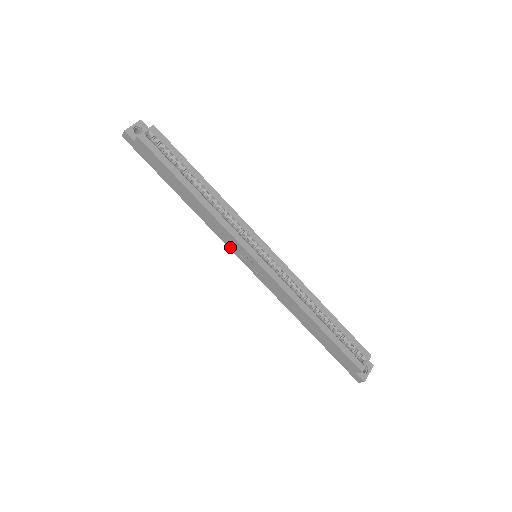
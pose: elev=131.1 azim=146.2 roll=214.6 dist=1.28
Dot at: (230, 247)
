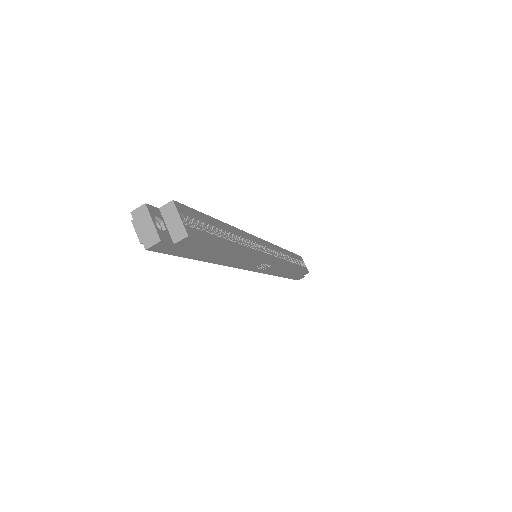
Dot at: (246, 268)
